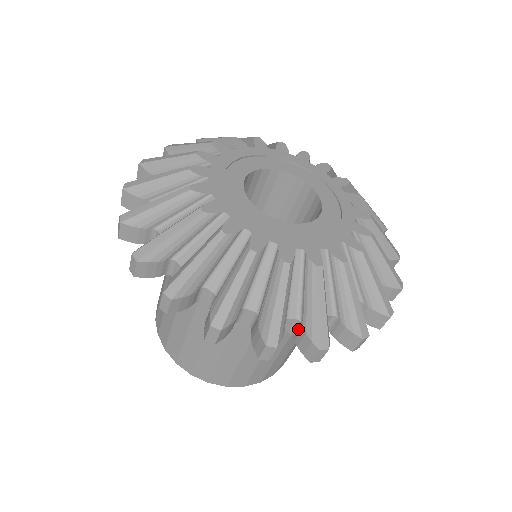
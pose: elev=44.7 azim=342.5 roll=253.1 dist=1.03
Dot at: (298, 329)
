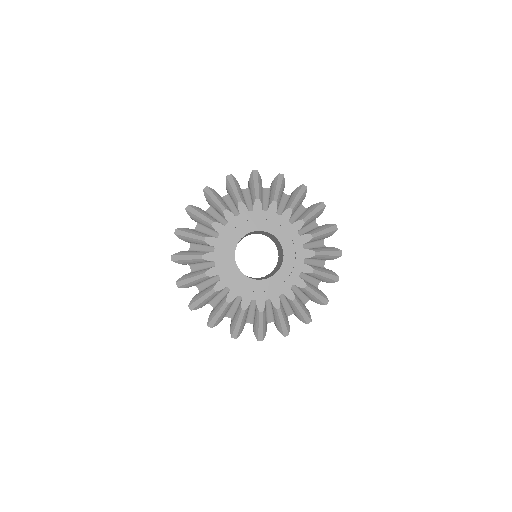
Dot at: (275, 324)
